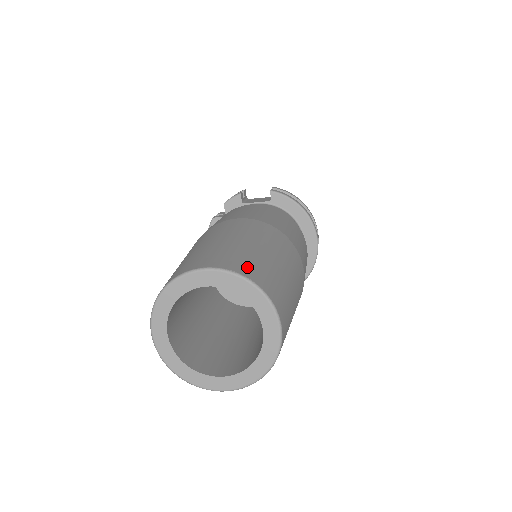
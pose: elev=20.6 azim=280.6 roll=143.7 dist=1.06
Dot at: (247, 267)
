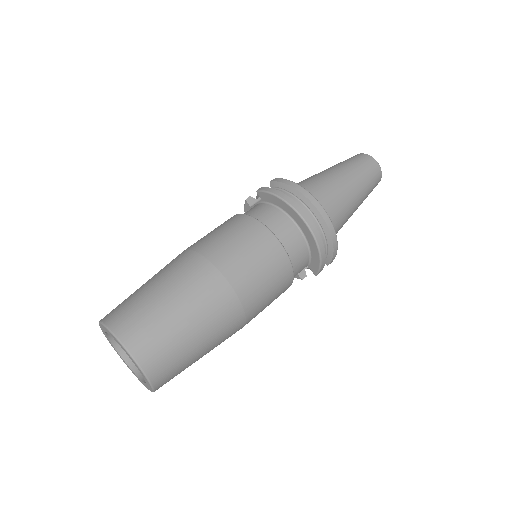
Dot at: (117, 315)
